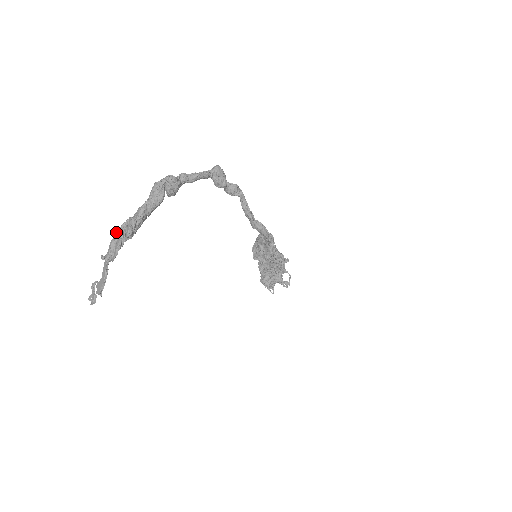
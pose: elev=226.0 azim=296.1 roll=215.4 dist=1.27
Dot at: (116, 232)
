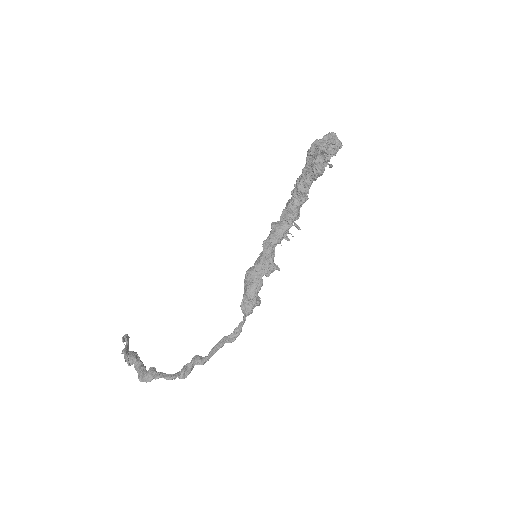
Dot at: (125, 360)
